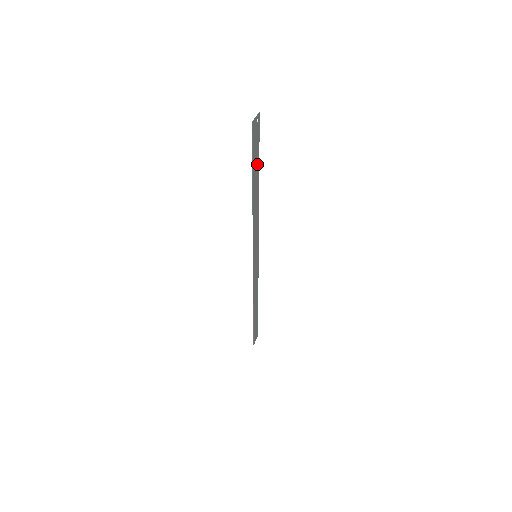
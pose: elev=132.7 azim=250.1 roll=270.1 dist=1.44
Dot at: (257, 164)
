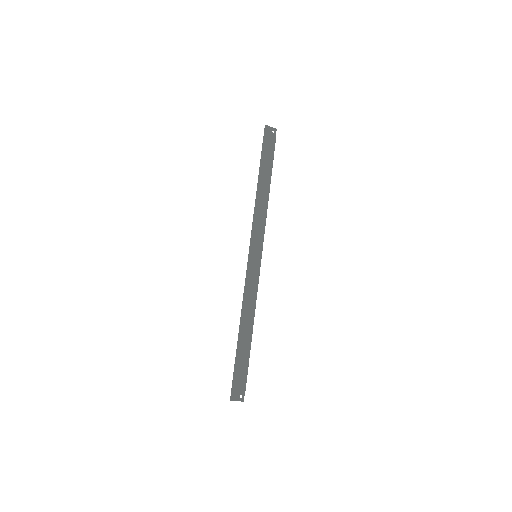
Dot at: (269, 164)
